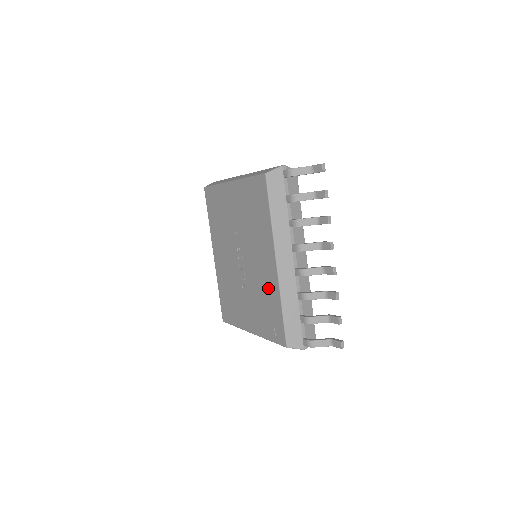
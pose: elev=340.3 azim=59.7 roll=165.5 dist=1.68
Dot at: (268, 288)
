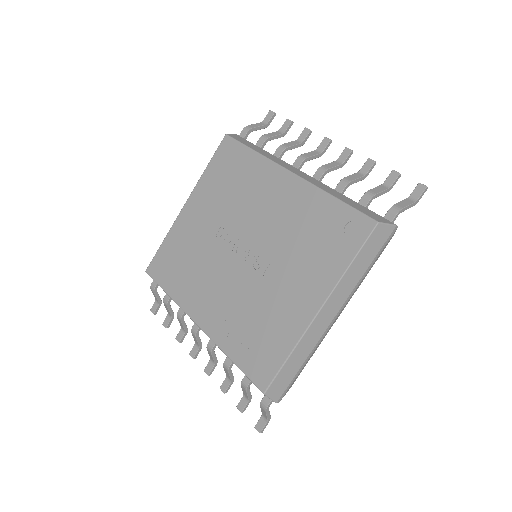
Dot at: (301, 210)
